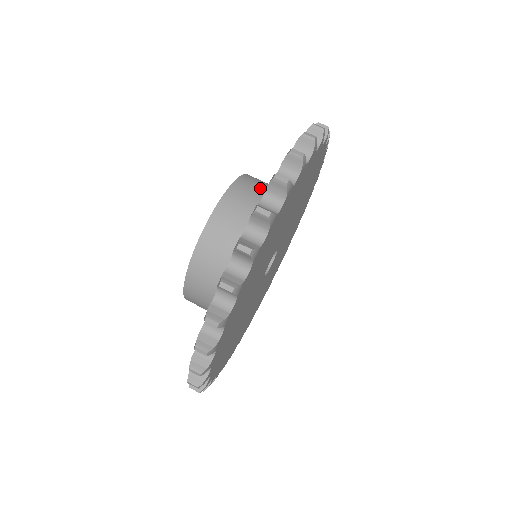
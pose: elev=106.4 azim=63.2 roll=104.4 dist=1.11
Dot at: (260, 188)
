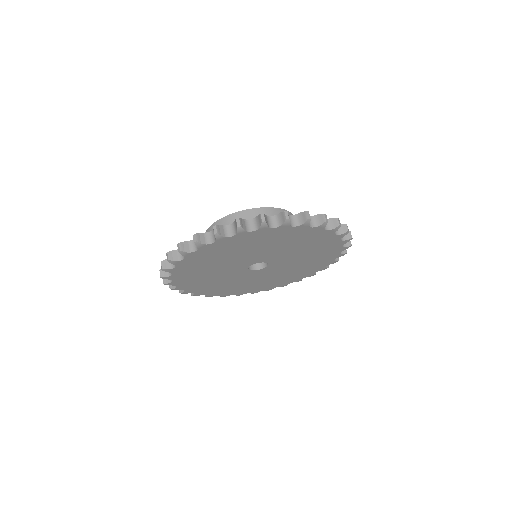
Dot at: occluded
